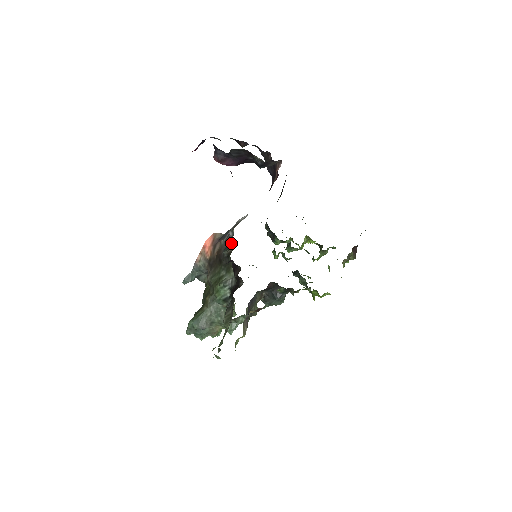
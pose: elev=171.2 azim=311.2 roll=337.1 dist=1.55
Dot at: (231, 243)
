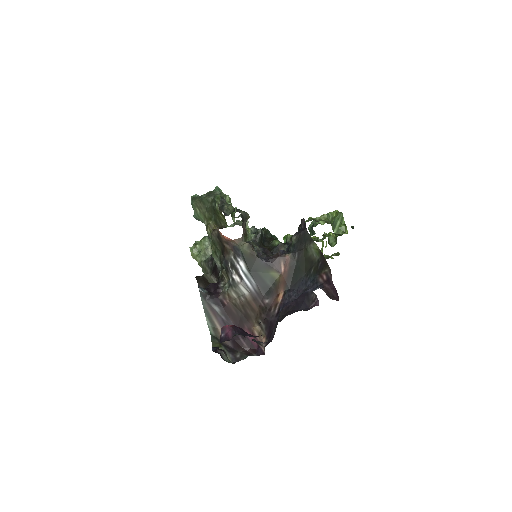
Dot at: (228, 275)
